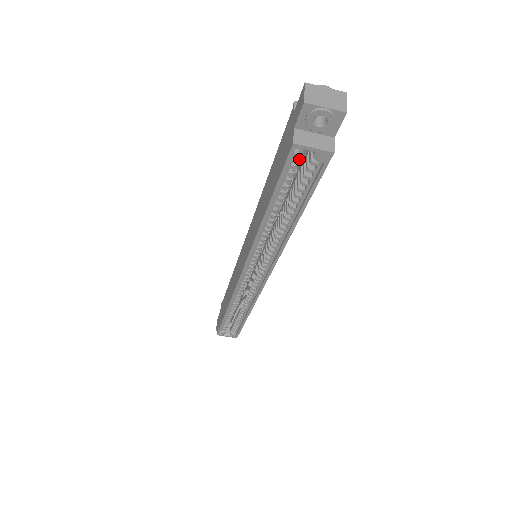
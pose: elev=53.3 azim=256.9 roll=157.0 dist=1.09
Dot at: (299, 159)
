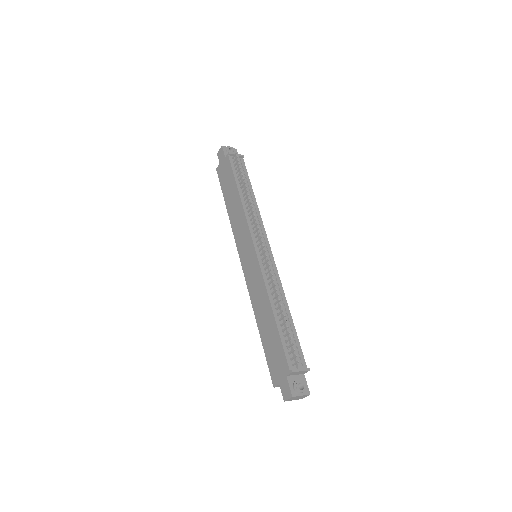
Dot at: occluded
